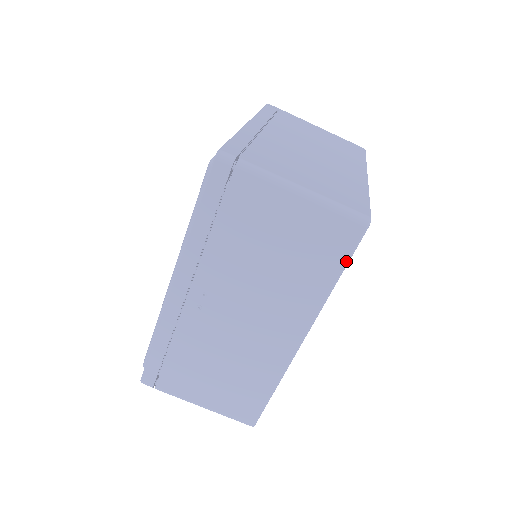
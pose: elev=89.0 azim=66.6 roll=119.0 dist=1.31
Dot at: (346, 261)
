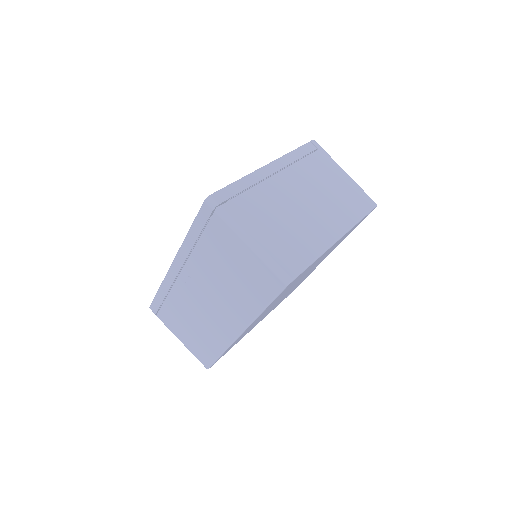
Dot at: (271, 299)
